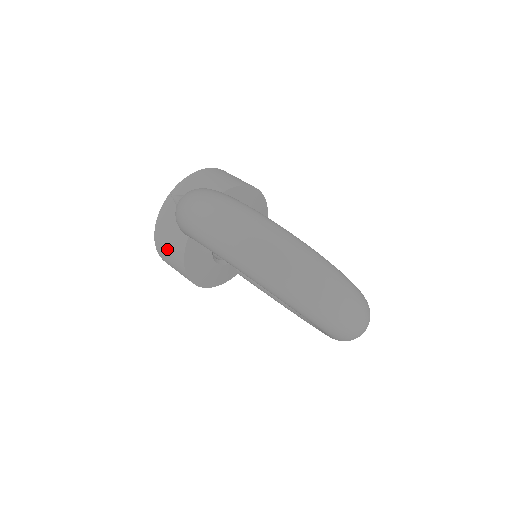
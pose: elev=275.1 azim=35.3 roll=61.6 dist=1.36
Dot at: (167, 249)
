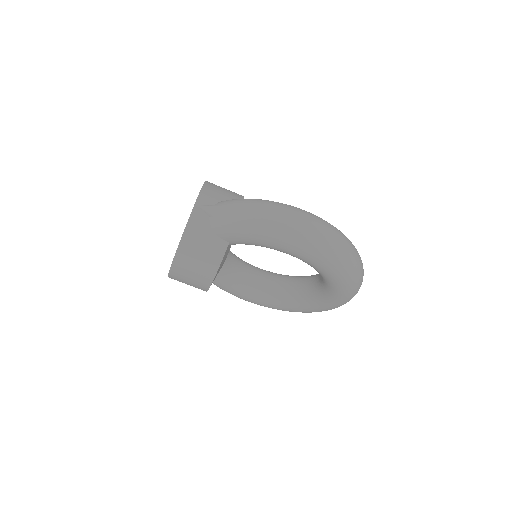
Dot at: (196, 257)
